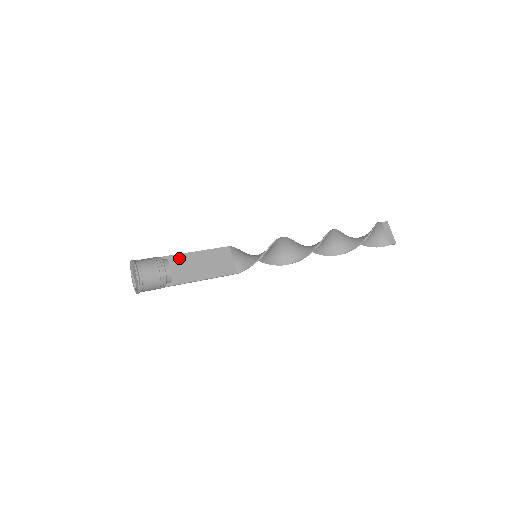
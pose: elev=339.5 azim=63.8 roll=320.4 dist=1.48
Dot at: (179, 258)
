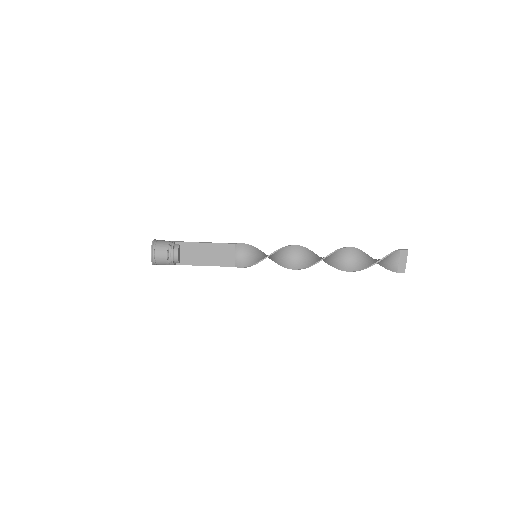
Dot at: (190, 245)
